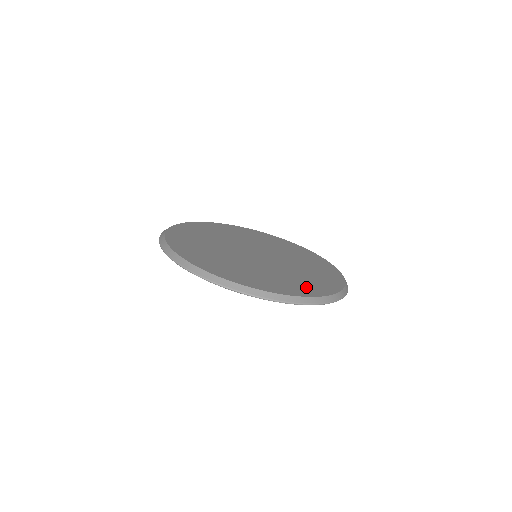
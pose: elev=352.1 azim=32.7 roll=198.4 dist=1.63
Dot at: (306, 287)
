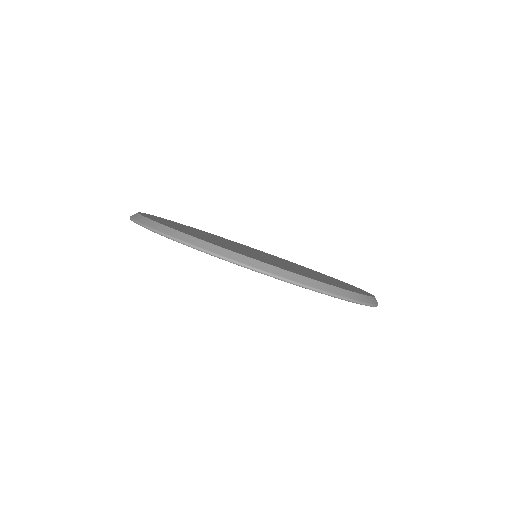
Dot at: (344, 286)
